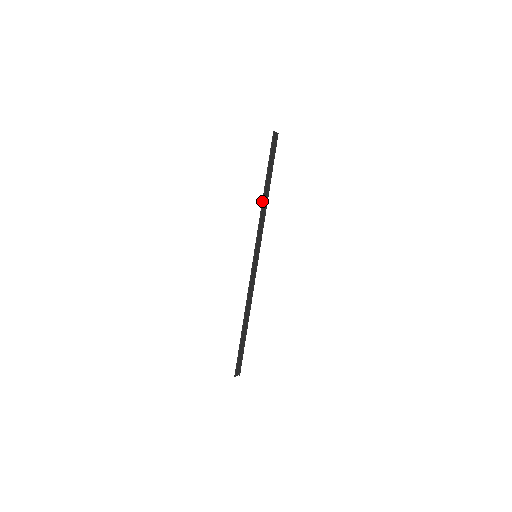
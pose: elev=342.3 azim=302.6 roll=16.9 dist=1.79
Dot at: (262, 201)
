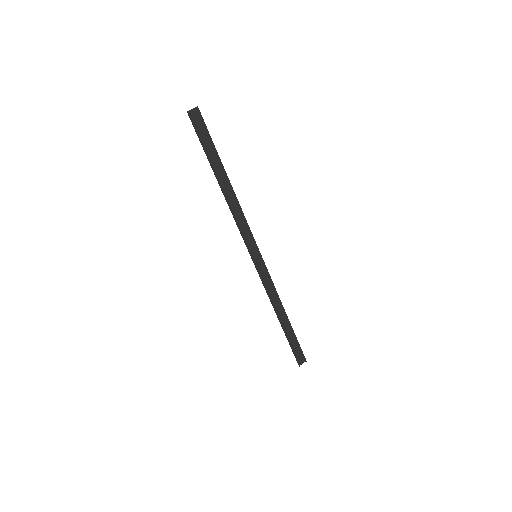
Dot at: occluded
